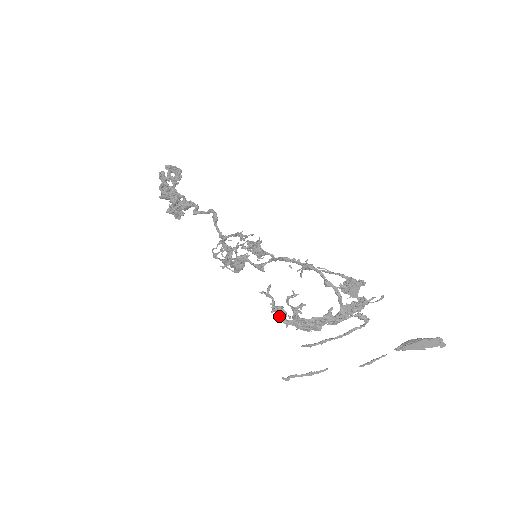
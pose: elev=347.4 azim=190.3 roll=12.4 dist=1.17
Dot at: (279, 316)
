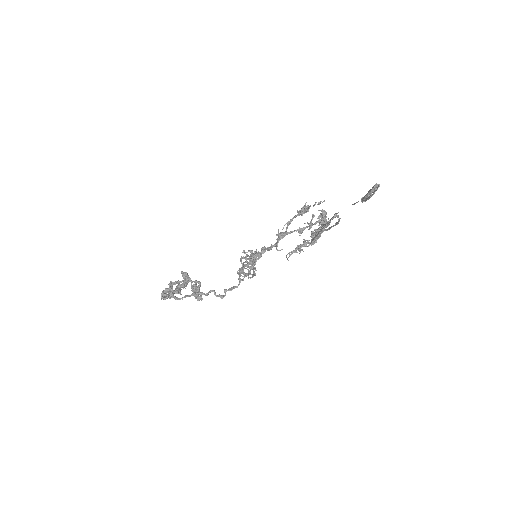
Dot at: occluded
